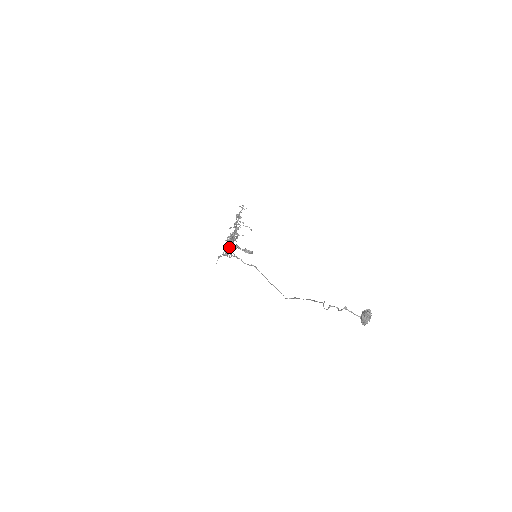
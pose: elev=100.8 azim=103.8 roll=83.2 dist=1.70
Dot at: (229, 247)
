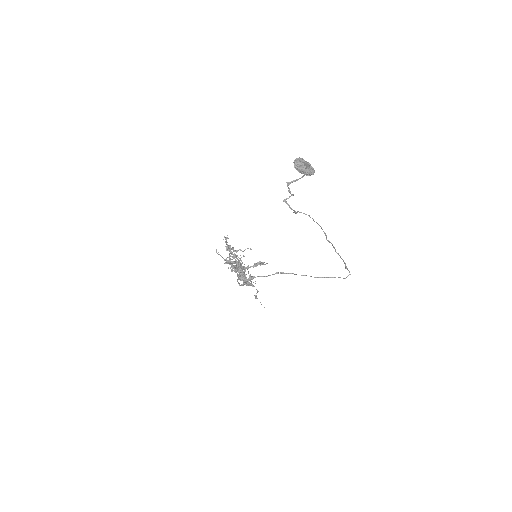
Dot at: (231, 271)
